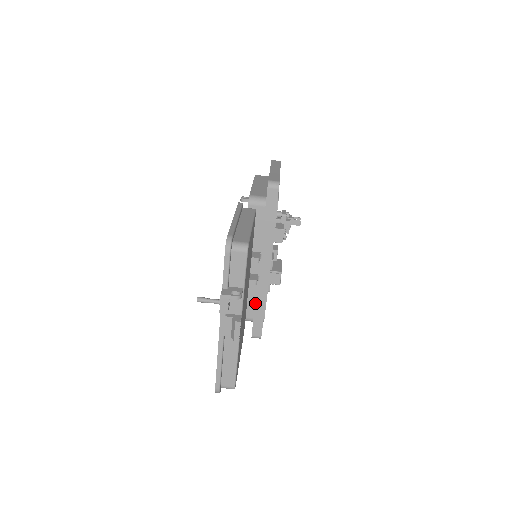
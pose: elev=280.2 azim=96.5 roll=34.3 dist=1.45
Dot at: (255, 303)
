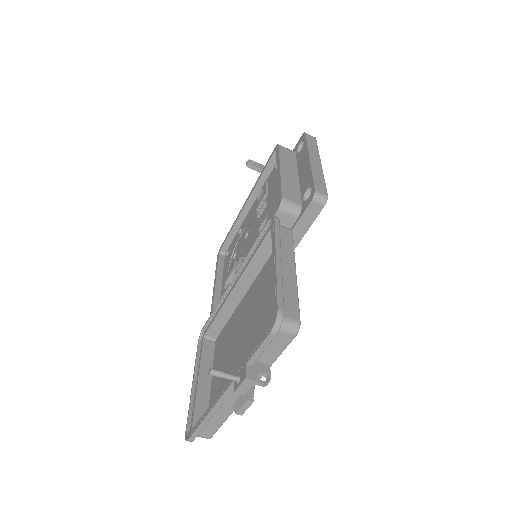
Dot at: occluded
